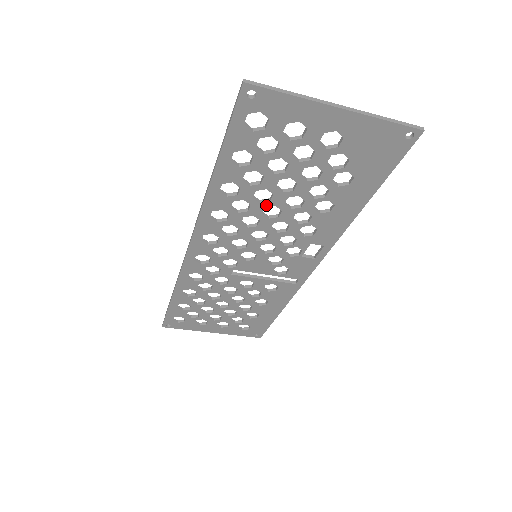
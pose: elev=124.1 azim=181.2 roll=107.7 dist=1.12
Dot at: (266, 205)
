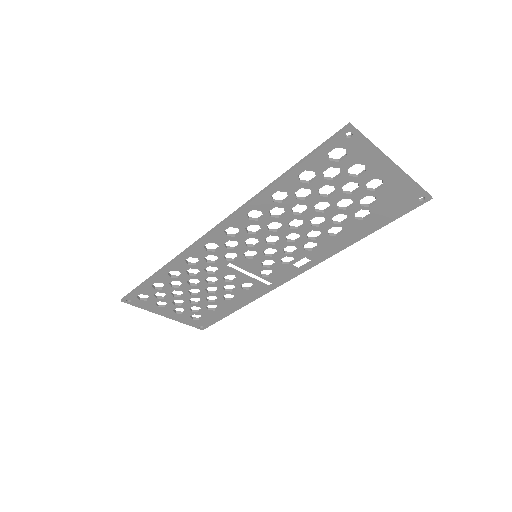
Dot at: (296, 217)
